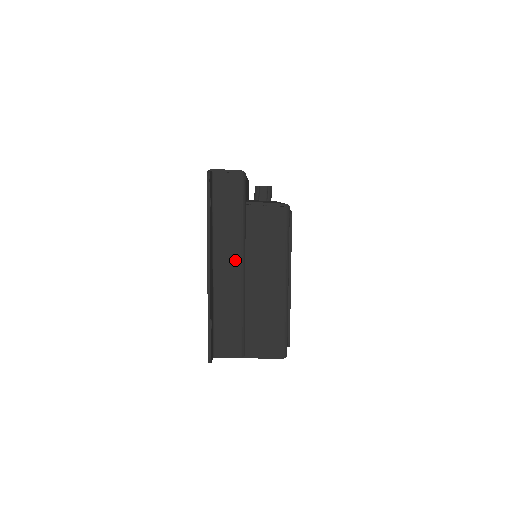
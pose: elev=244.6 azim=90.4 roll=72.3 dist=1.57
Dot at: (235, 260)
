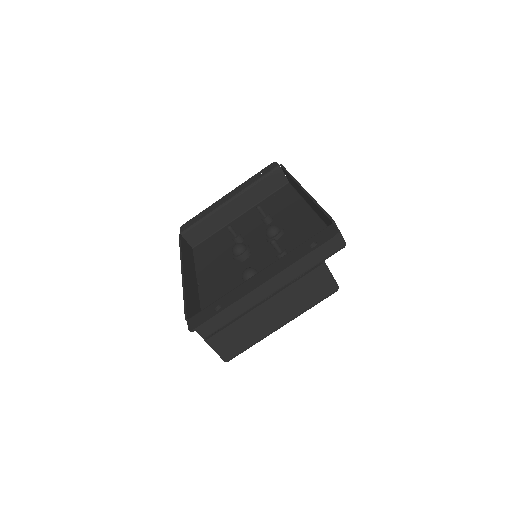
Dot at: (276, 285)
